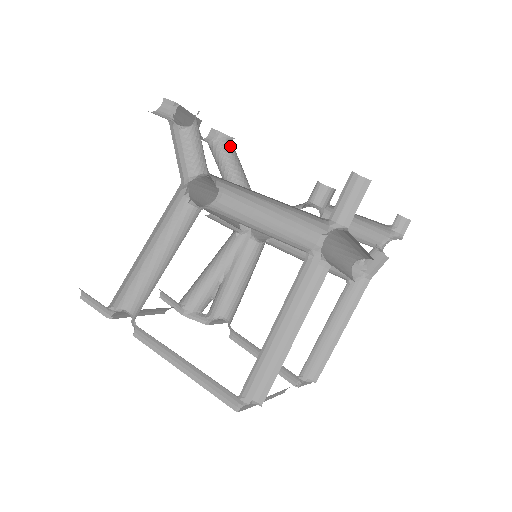
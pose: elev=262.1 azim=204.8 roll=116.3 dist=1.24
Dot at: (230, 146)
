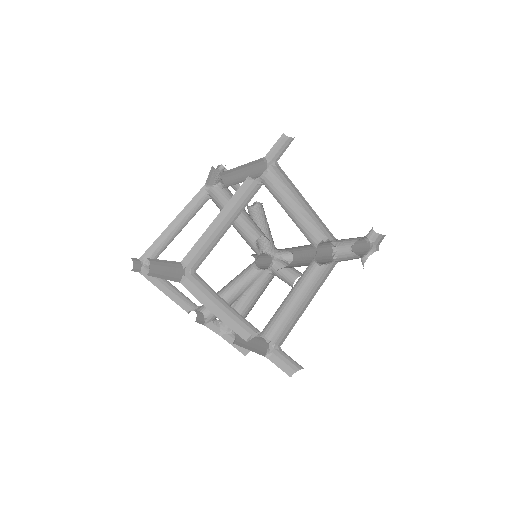
Dot at: (262, 208)
